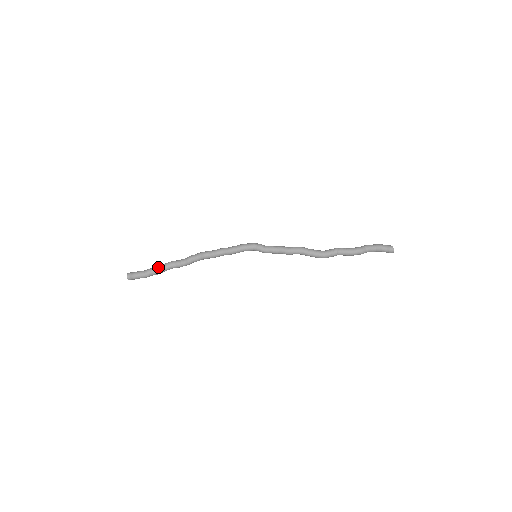
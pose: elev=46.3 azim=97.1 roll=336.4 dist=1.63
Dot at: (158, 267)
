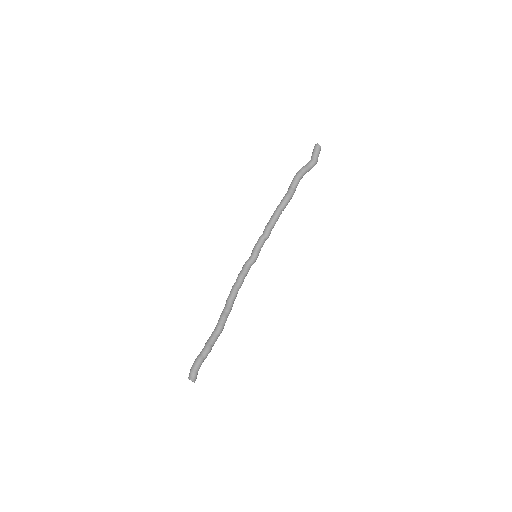
Dot at: occluded
